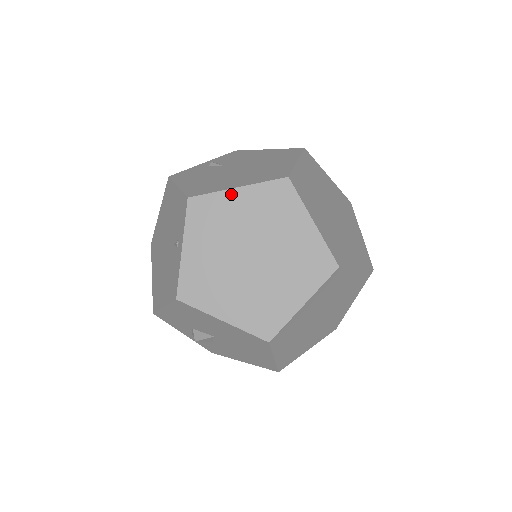
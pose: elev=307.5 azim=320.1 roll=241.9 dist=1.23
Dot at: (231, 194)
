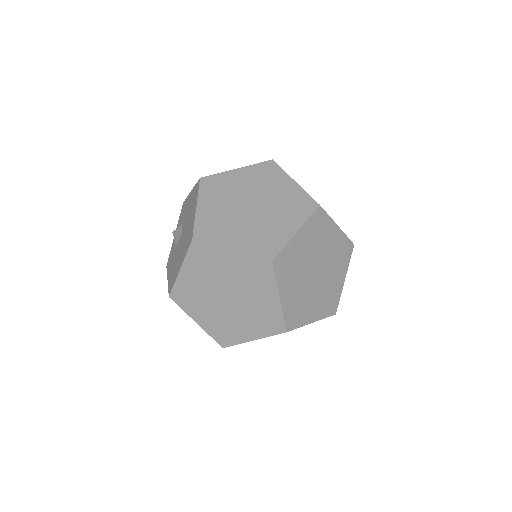
Dot at: (289, 180)
